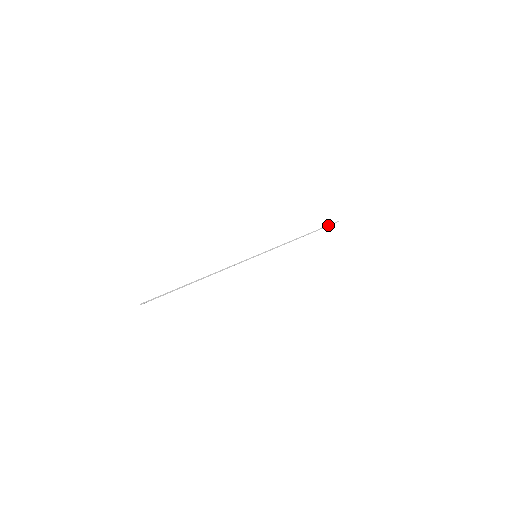
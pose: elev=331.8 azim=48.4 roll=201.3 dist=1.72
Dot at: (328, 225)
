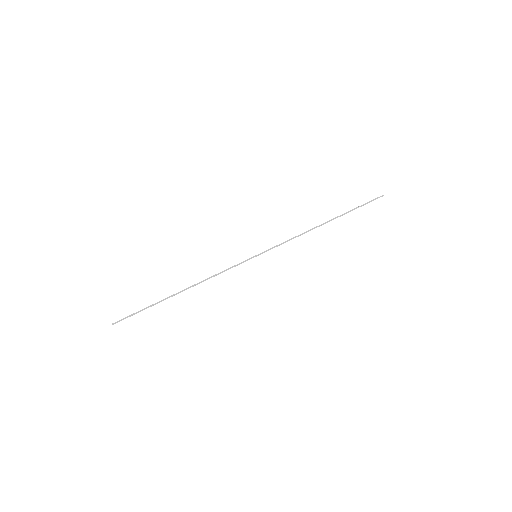
Dot at: (366, 203)
